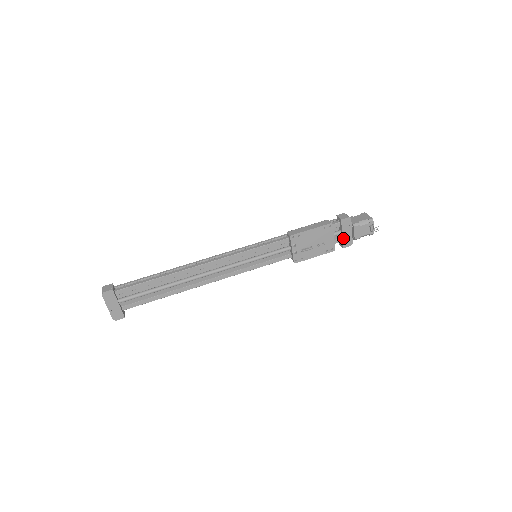
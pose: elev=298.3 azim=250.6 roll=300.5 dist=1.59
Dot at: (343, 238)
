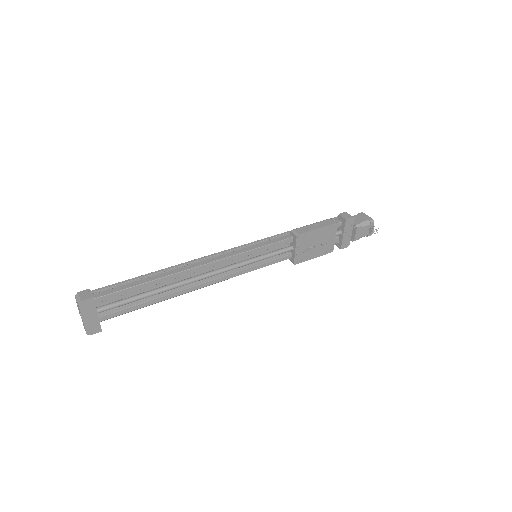
Dot at: (343, 239)
